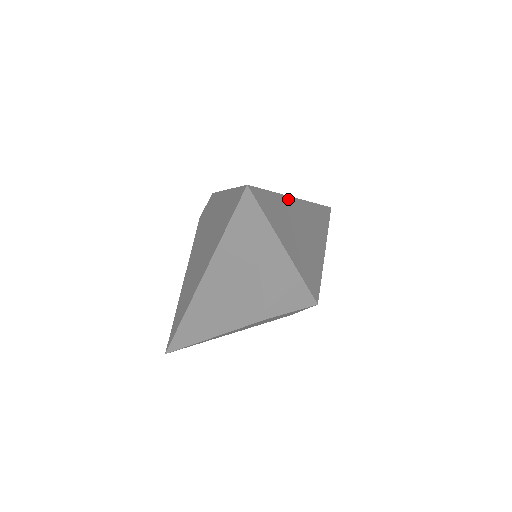
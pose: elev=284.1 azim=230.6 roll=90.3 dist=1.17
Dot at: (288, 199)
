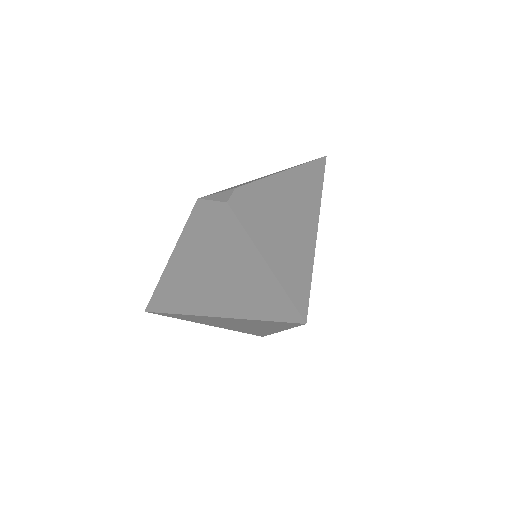
Dot at: occluded
